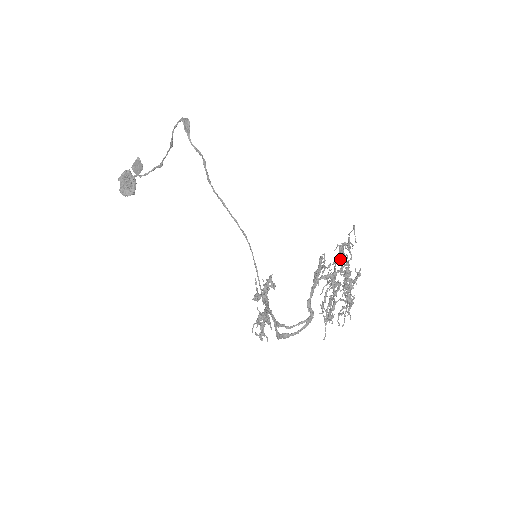
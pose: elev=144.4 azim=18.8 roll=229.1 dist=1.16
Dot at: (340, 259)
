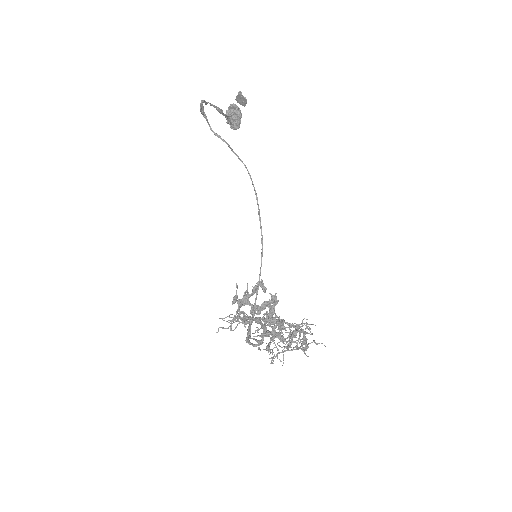
Dot at: (263, 318)
